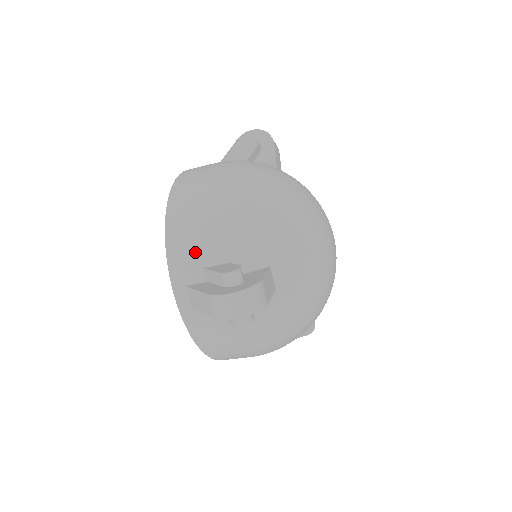
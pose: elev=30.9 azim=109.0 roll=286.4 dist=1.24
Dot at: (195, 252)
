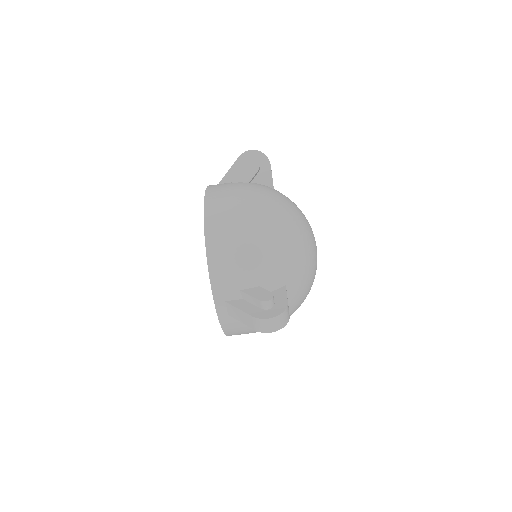
Dot at: (233, 279)
